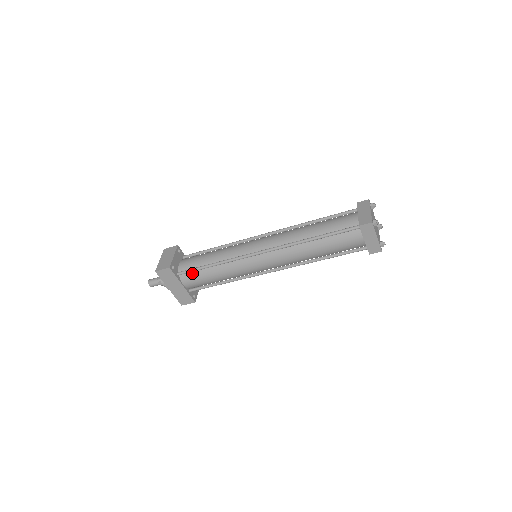
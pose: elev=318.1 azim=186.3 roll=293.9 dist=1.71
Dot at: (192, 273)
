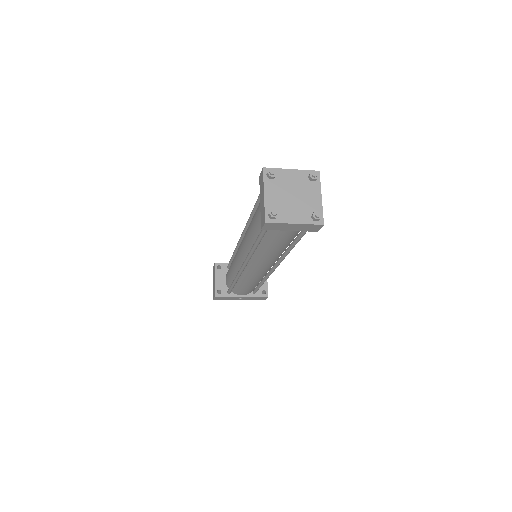
Dot at: (234, 289)
